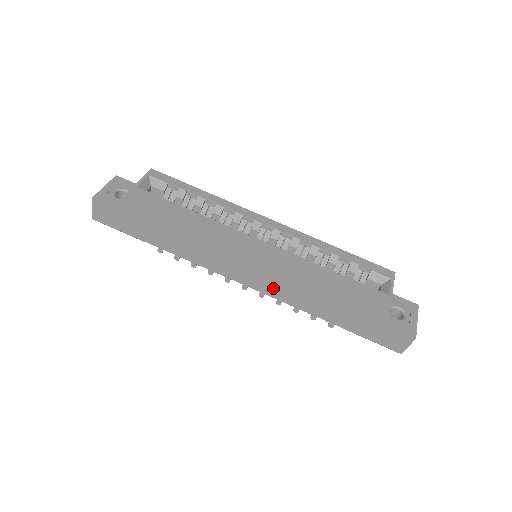
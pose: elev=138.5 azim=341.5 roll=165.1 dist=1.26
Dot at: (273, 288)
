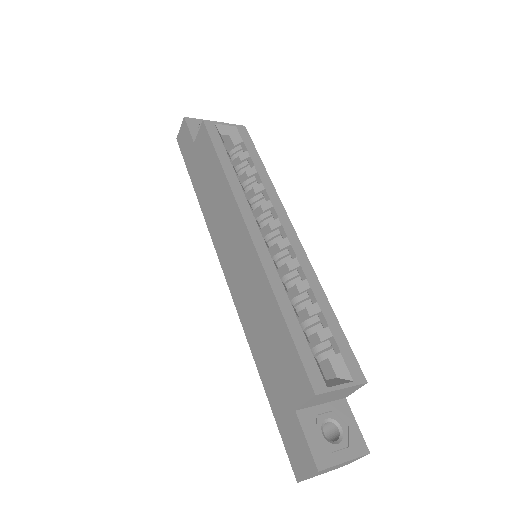
Dot at: (239, 292)
